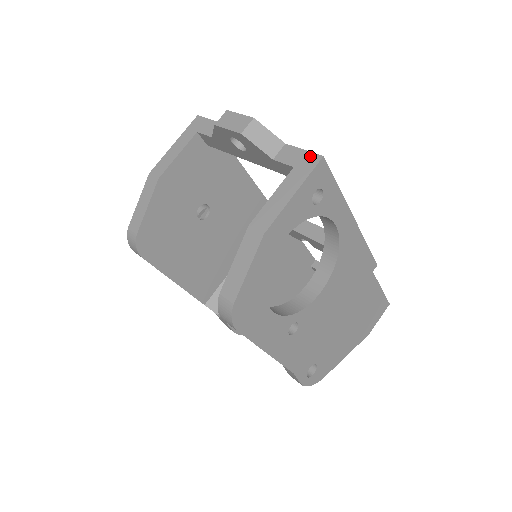
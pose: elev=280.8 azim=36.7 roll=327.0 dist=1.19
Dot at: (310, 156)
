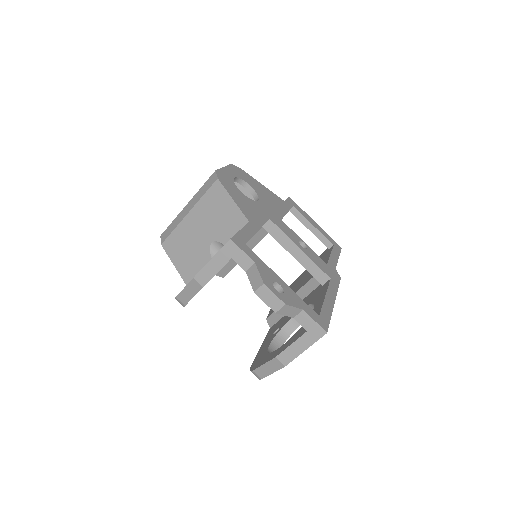
Dot at: (319, 329)
